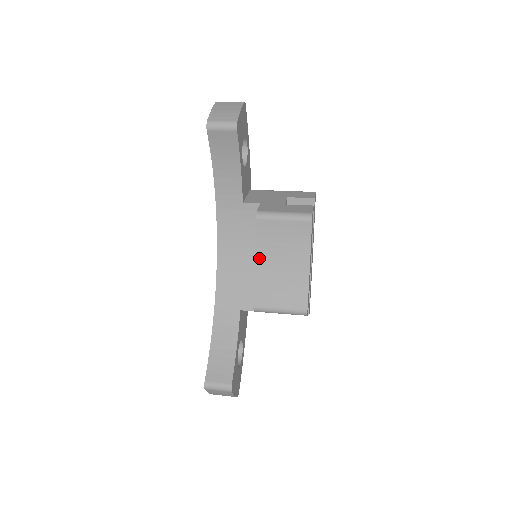
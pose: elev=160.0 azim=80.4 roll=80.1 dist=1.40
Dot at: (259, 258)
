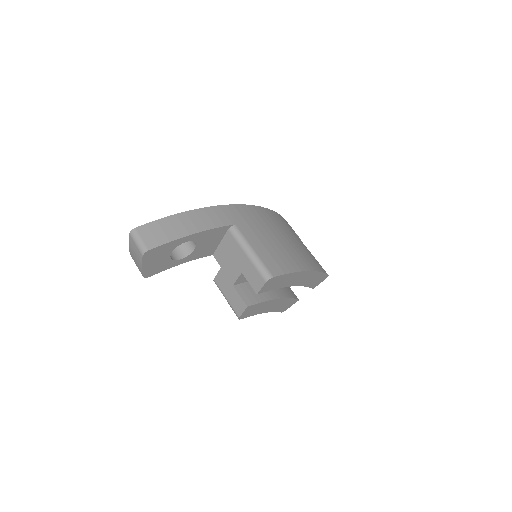
Dot at: occluded
